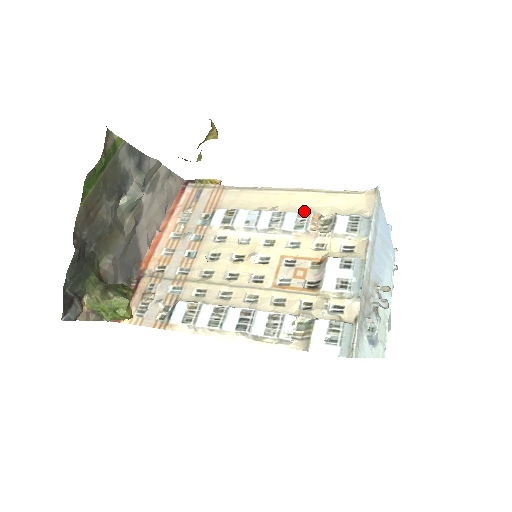
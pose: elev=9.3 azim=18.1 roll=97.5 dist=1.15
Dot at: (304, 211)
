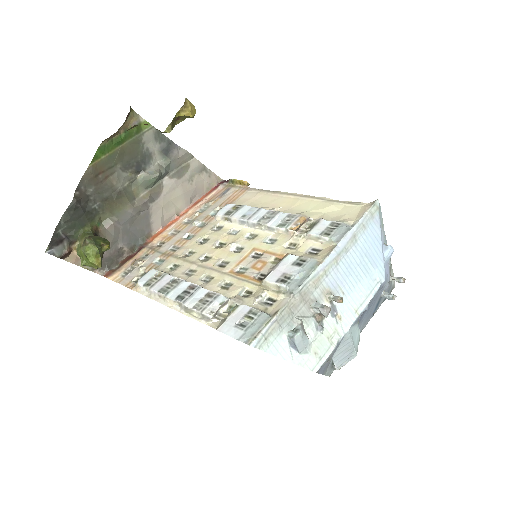
Dot at: (296, 213)
